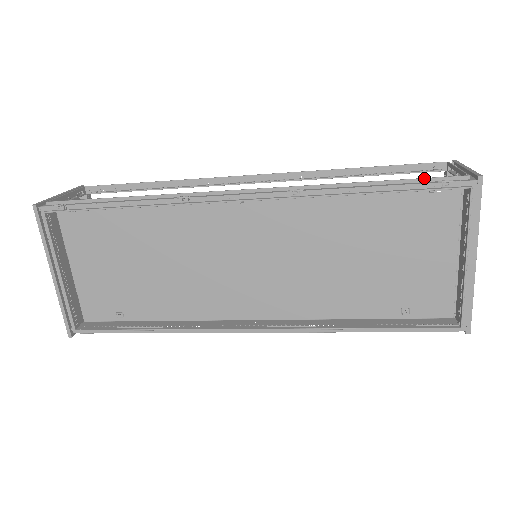
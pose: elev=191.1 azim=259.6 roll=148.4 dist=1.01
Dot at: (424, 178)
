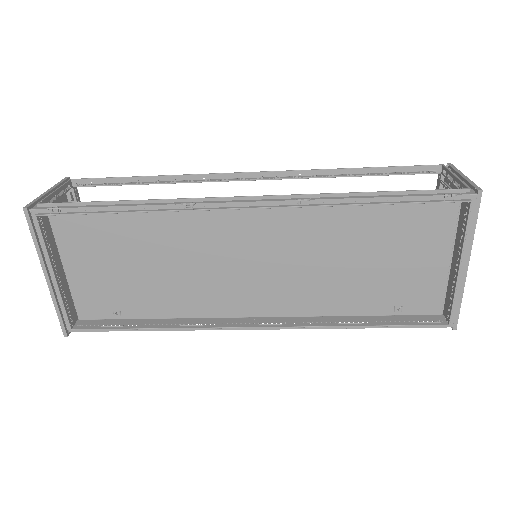
Dot at: (427, 190)
